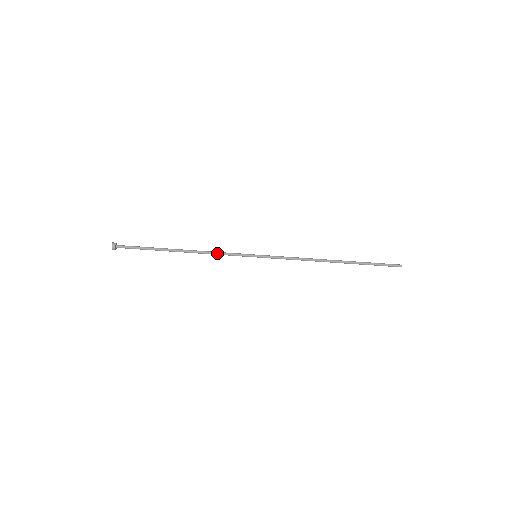
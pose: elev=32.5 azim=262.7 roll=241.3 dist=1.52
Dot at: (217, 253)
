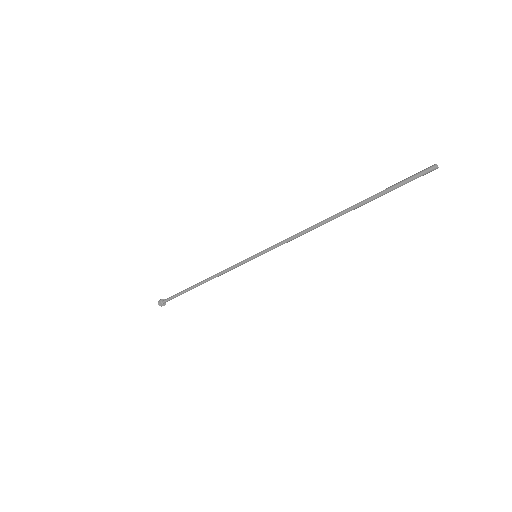
Dot at: (224, 271)
